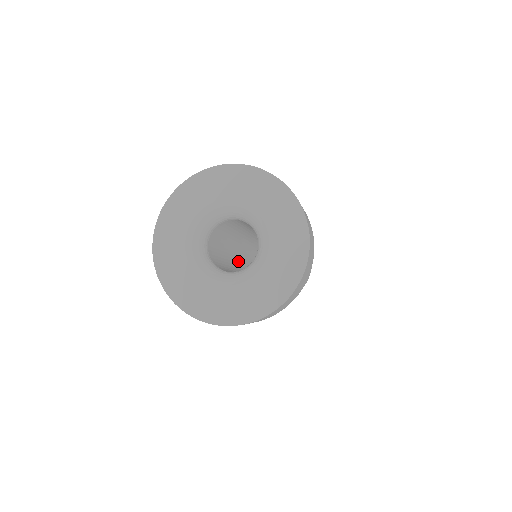
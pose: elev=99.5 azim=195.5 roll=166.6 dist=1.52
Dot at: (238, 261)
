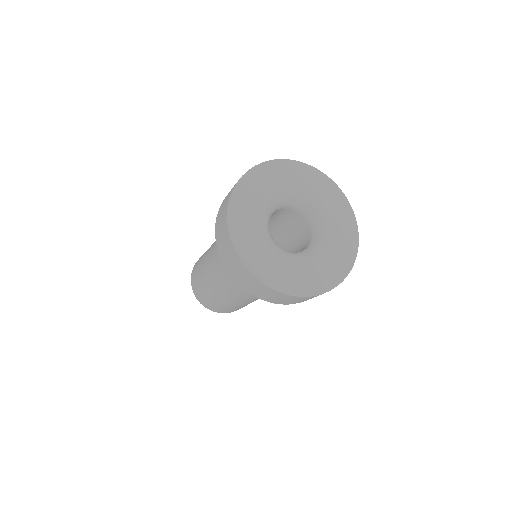
Dot at: occluded
